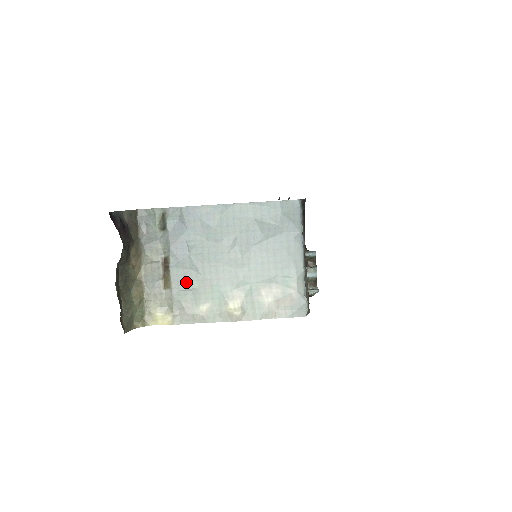
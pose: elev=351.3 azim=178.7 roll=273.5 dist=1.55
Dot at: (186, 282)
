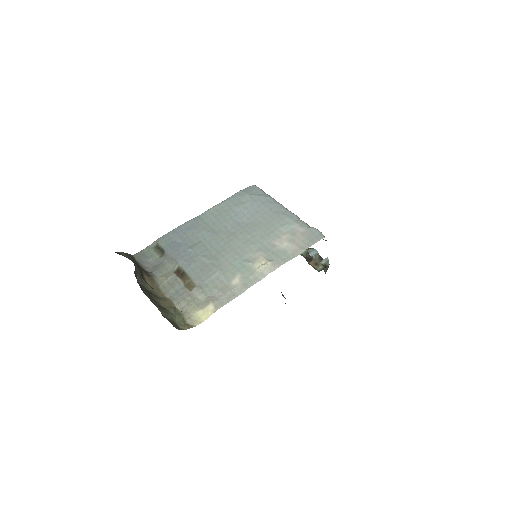
Dot at: (207, 273)
